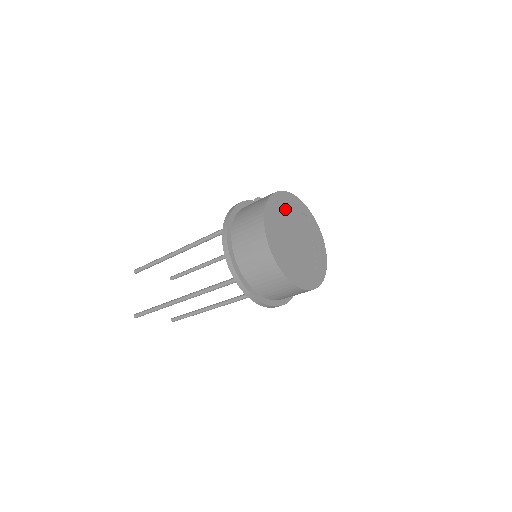
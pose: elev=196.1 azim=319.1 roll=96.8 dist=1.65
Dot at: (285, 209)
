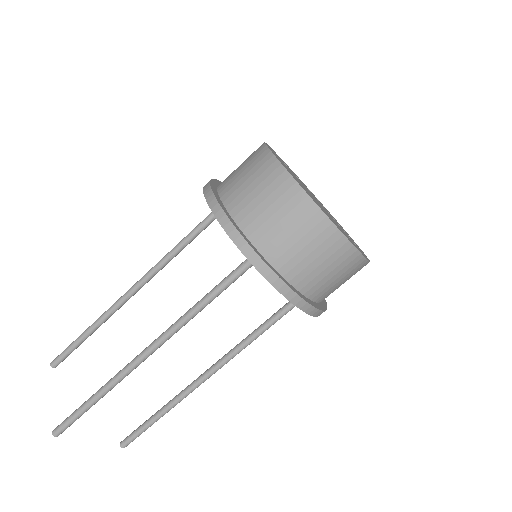
Dot at: occluded
